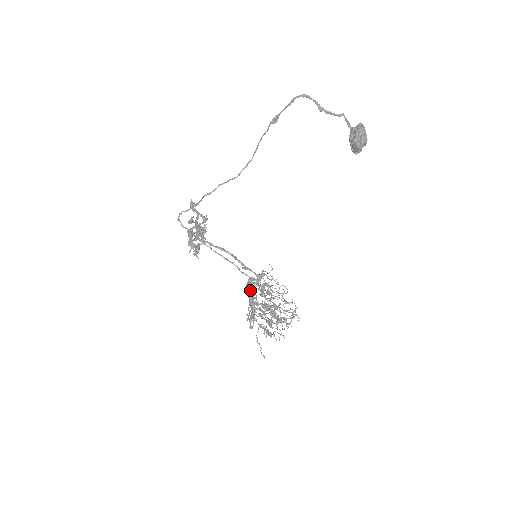
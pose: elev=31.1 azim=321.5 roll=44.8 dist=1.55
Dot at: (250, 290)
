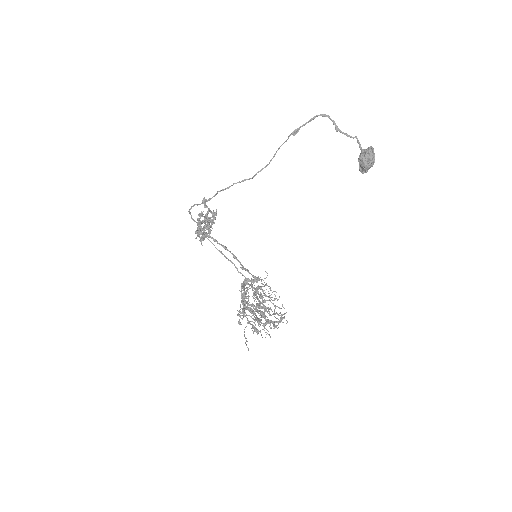
Dot at: (244, 289)
